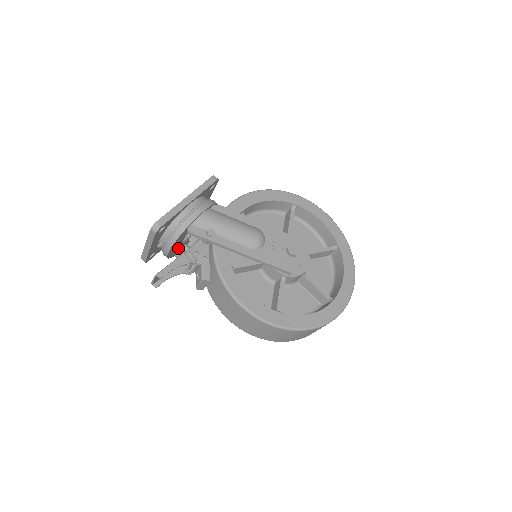
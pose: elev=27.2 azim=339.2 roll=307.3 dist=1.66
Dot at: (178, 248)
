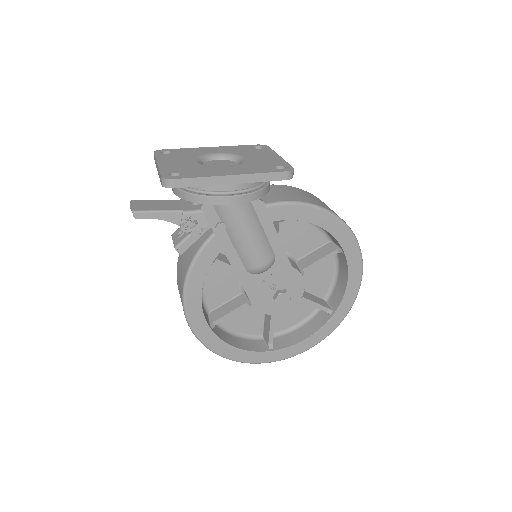
Dot at: occluded
